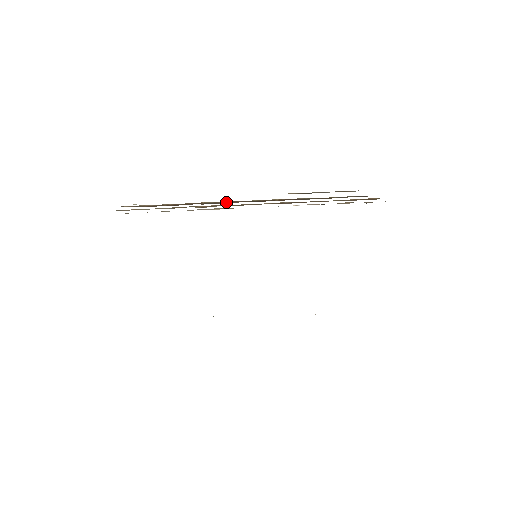
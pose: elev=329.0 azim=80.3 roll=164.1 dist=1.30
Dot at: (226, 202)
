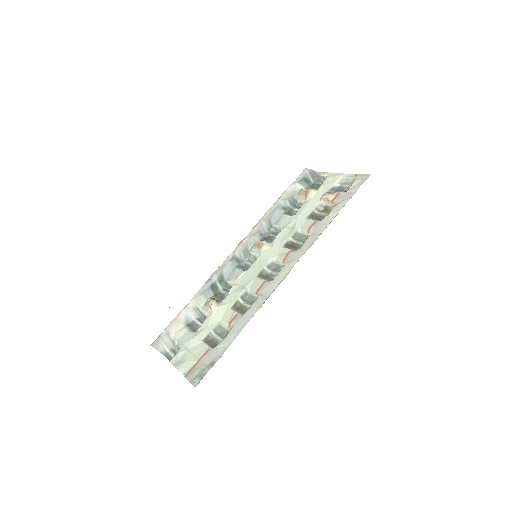
Dot at: occluded
